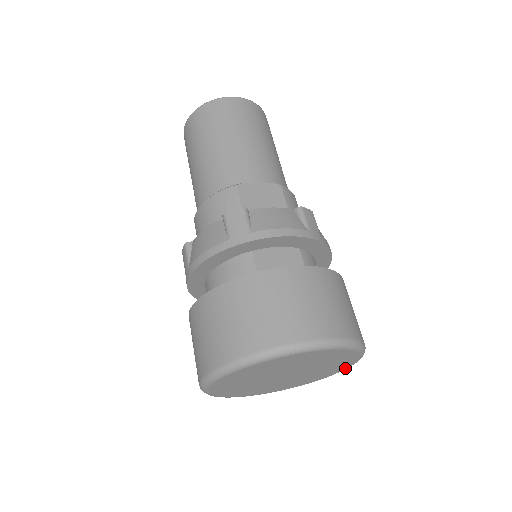
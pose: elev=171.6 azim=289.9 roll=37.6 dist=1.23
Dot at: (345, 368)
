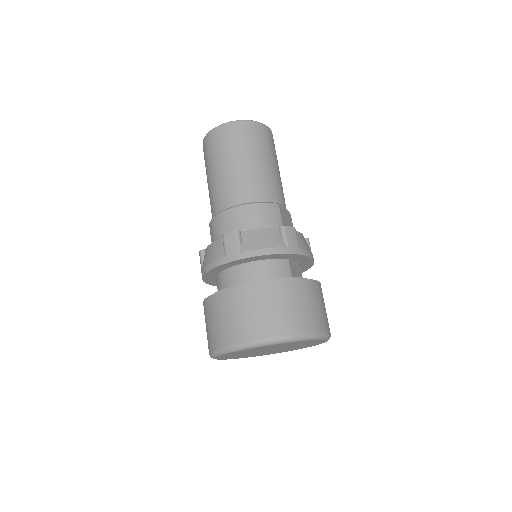
Dot at: occluded
